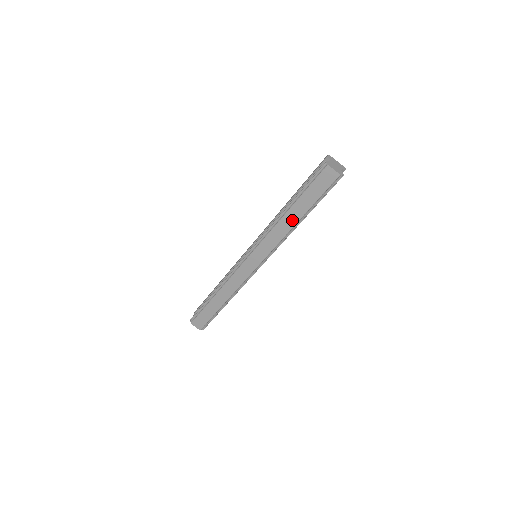
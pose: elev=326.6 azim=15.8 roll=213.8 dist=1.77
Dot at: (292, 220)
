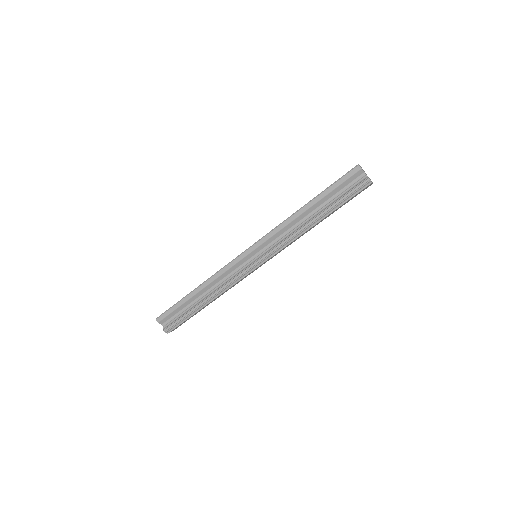
Dot at: occluded
